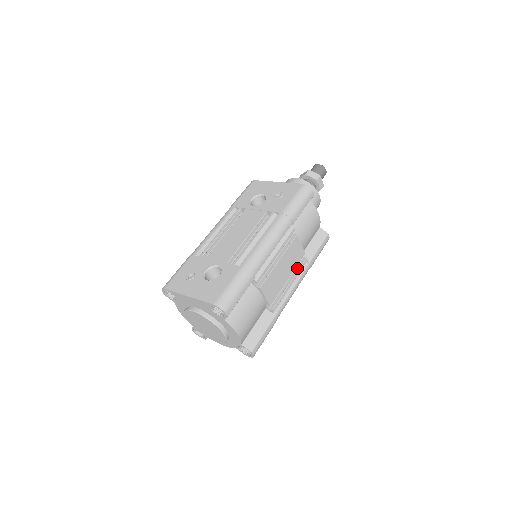
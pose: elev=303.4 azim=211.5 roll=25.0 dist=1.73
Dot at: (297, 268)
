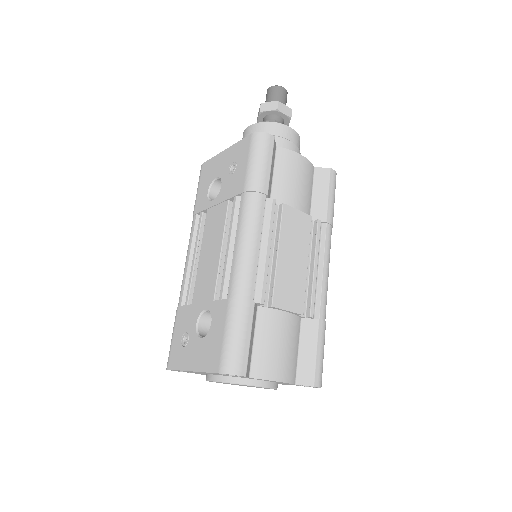
Dot at: (313, 240)
